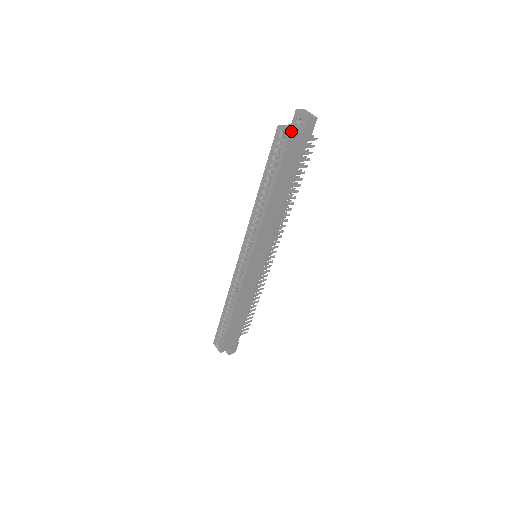
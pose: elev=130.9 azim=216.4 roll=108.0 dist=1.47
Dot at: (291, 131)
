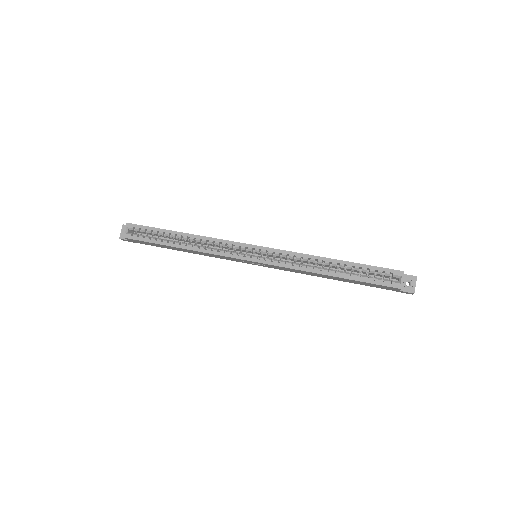
Dot at: occluded
